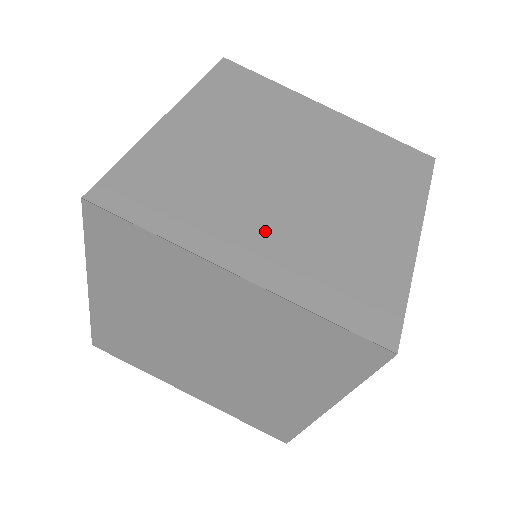
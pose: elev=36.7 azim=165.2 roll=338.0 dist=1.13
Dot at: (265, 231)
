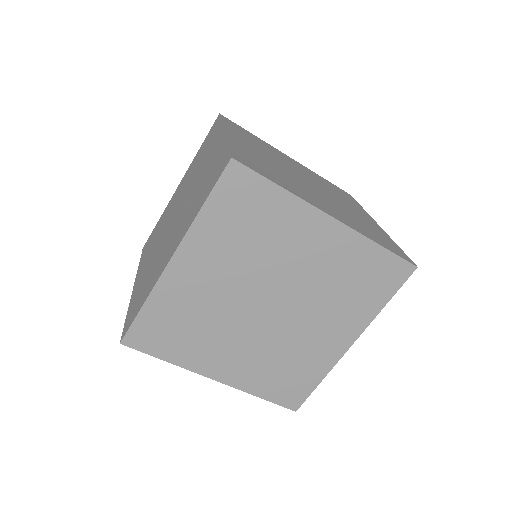
Dot at: (323, 202)
